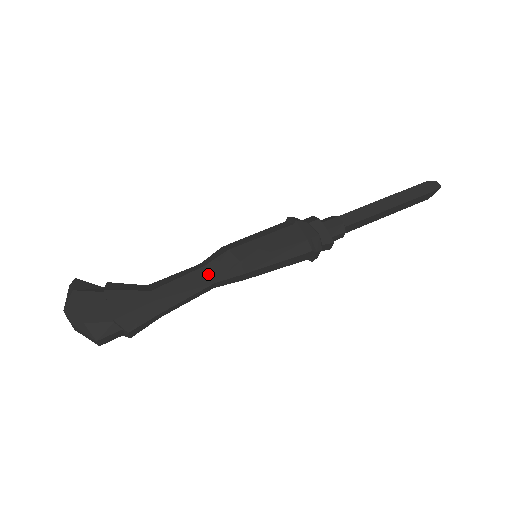
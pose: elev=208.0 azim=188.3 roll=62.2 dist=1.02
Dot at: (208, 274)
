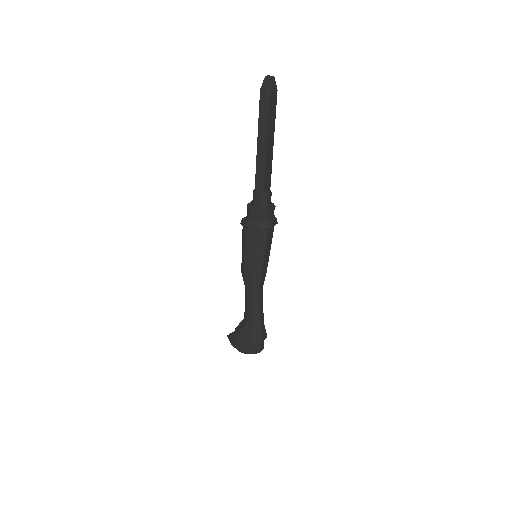
Dot at: (252, 294)
